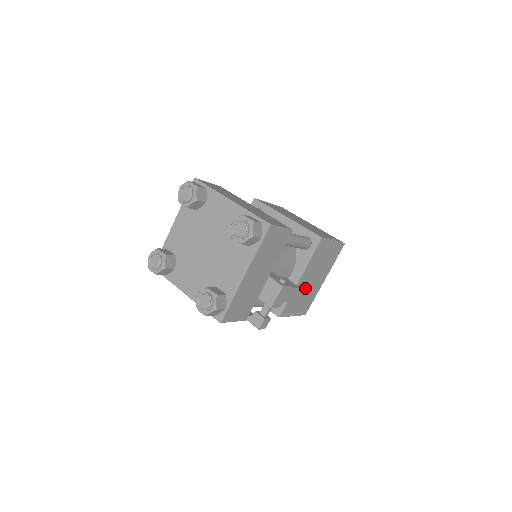
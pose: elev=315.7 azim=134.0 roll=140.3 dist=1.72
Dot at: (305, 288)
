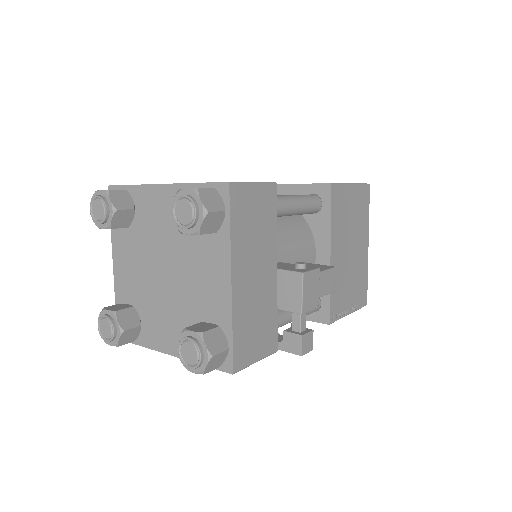
Dot at: (346, 267)
